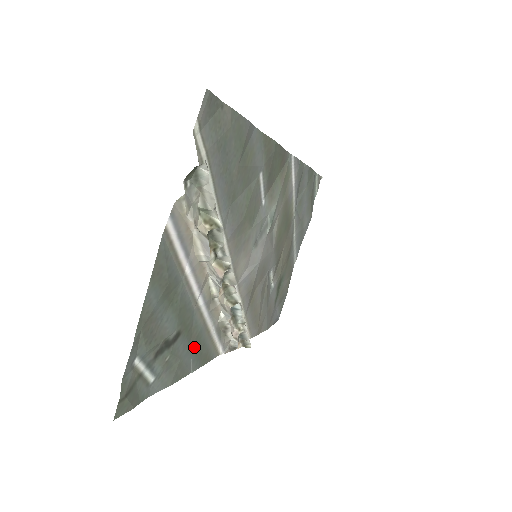
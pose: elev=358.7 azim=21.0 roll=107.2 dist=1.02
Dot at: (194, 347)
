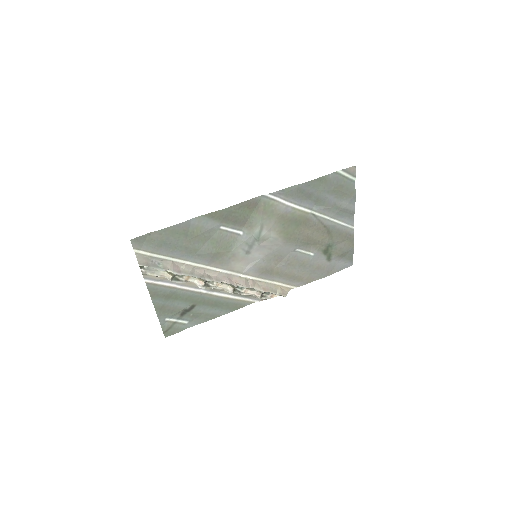
Dot at: (216, 306)
